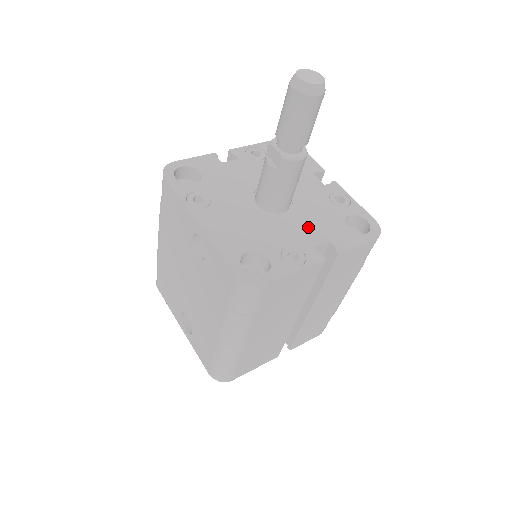
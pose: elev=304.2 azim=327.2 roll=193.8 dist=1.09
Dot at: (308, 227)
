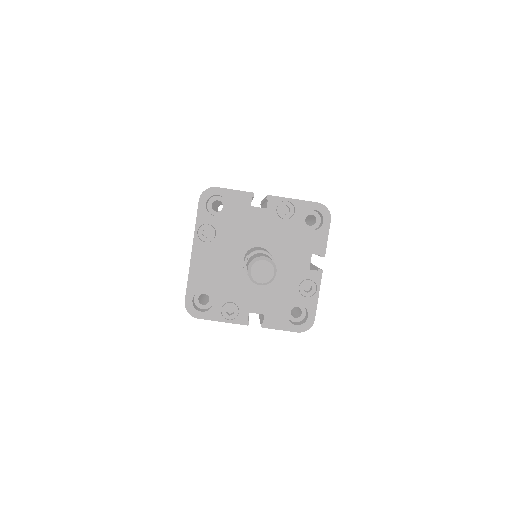
Dot at: (260, 297)
